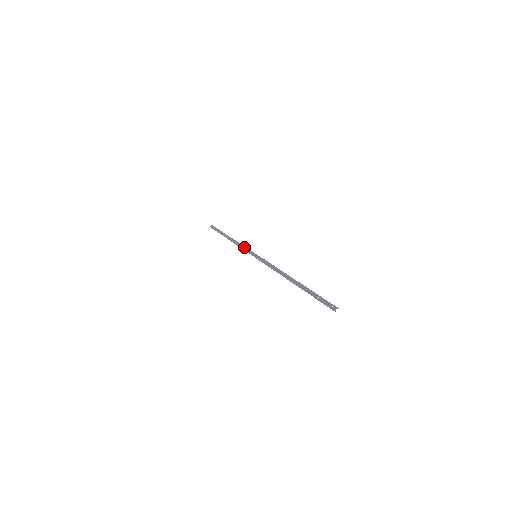
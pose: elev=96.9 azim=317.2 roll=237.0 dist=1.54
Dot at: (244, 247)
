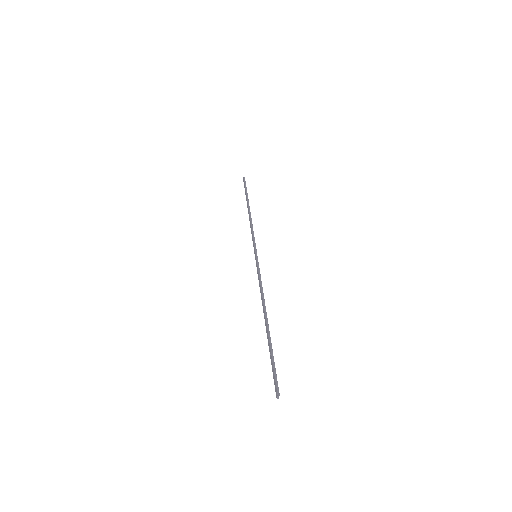
Dot at: occluded
